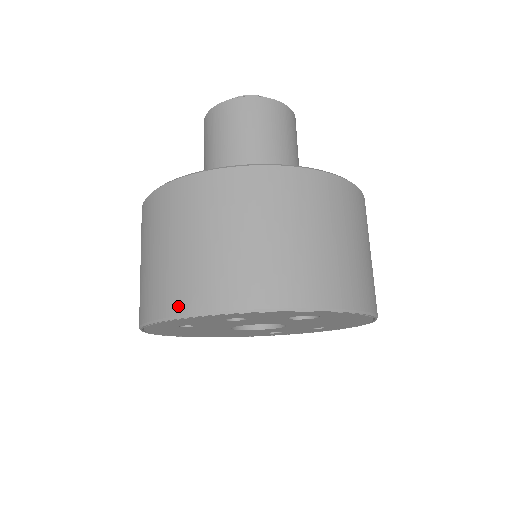
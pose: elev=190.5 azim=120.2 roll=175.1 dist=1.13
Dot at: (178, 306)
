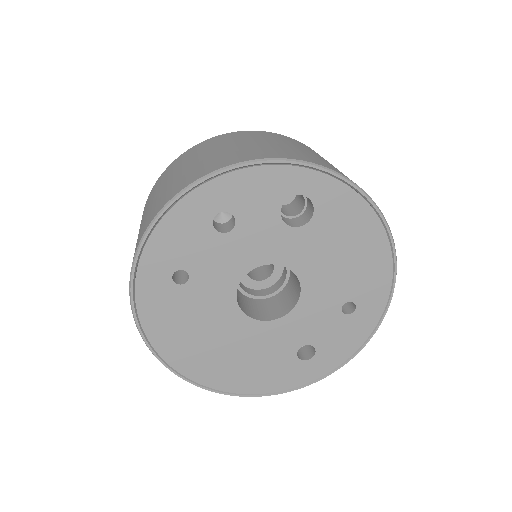
Dot at: (160, 207)
